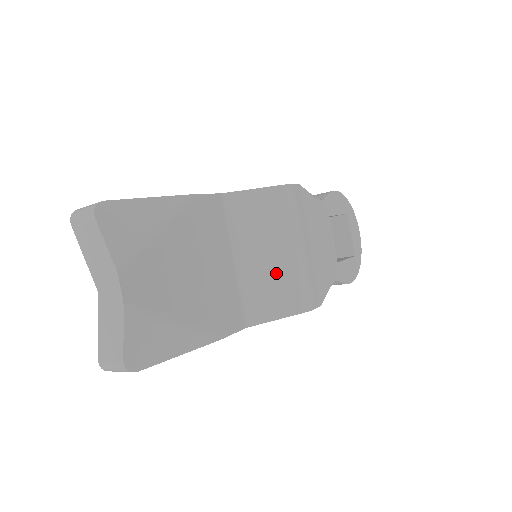
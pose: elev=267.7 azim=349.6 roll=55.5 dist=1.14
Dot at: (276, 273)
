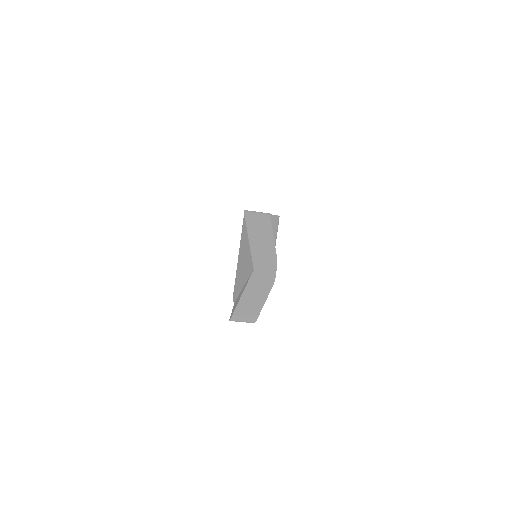
Dot at: occluded
